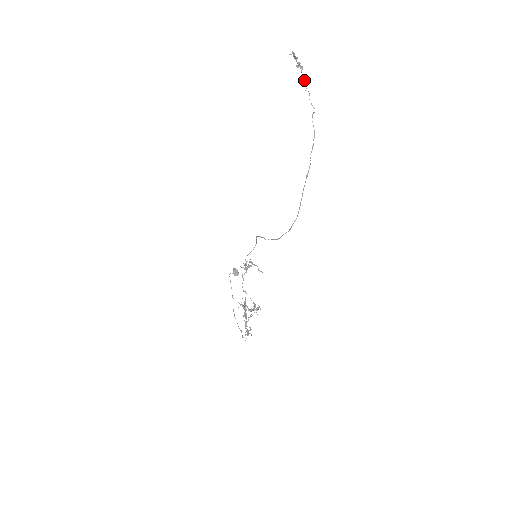
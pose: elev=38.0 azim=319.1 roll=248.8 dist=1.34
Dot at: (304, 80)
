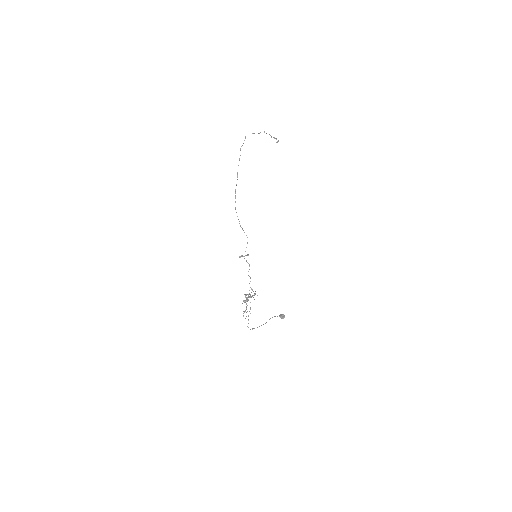
Dot at: occluded
